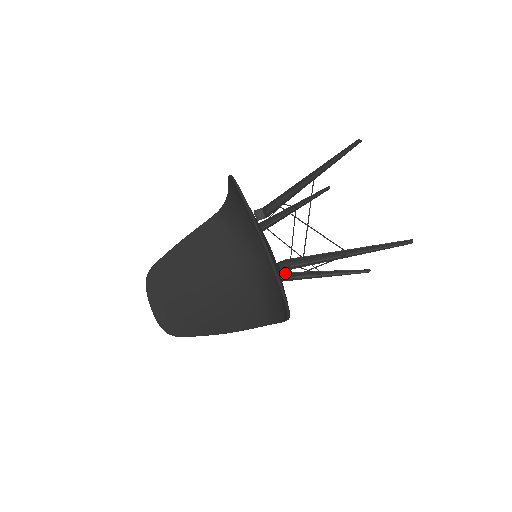
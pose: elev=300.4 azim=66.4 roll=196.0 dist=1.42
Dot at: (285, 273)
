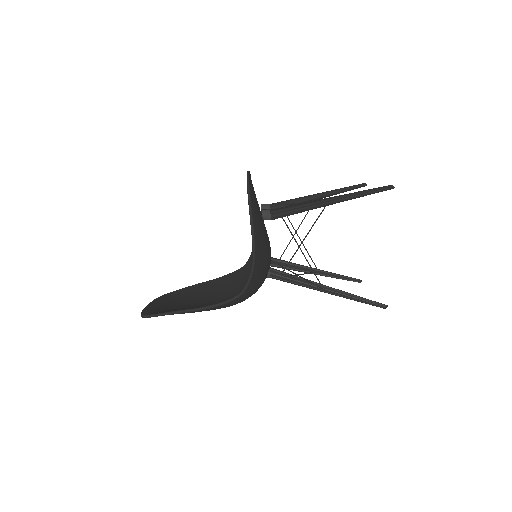
Dot at: (279, 271)
